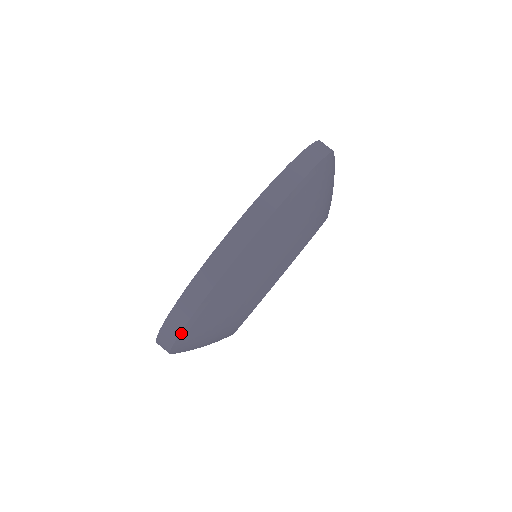
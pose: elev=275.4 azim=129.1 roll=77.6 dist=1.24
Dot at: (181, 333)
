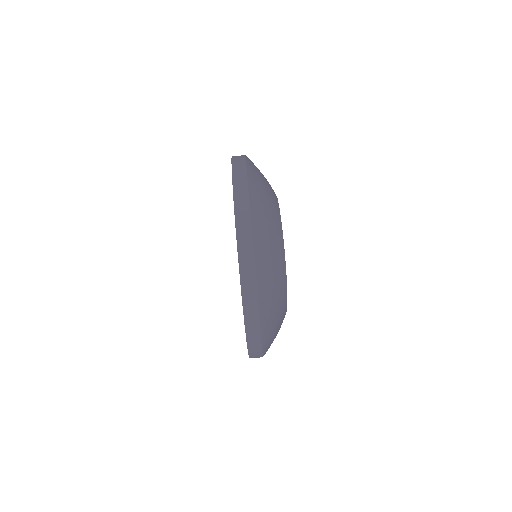
Dot at: (259, 308)
